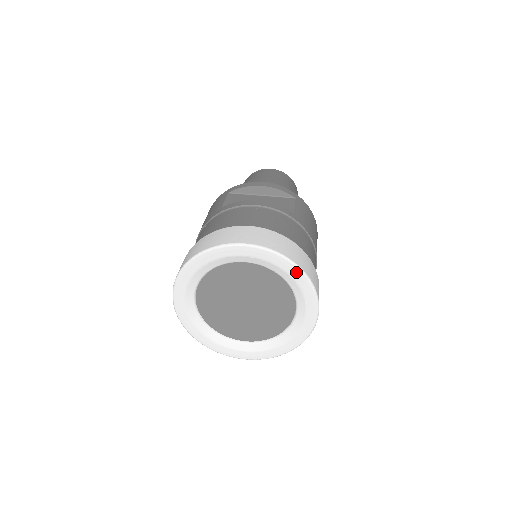
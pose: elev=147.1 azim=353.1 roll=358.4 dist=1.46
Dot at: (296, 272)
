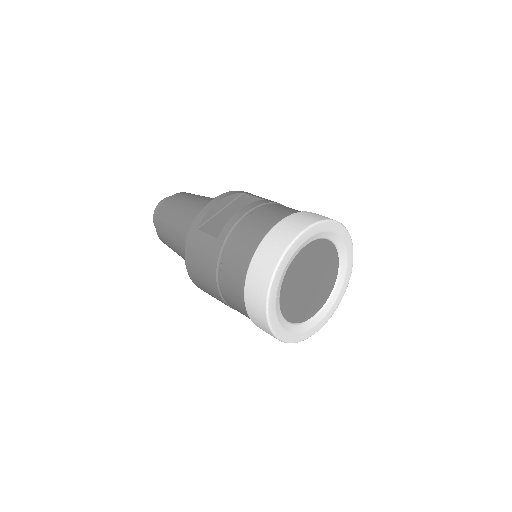
Dot at: (334, 225)
